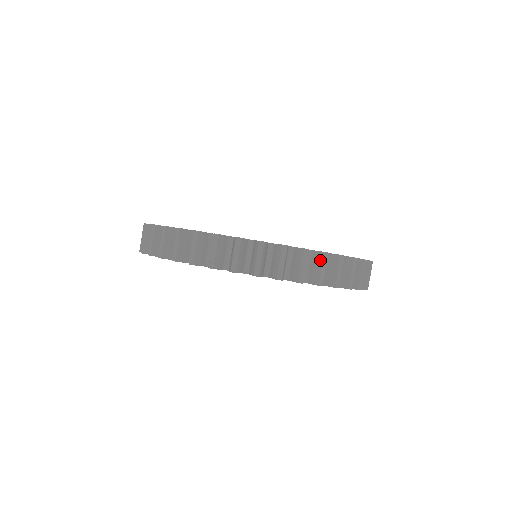
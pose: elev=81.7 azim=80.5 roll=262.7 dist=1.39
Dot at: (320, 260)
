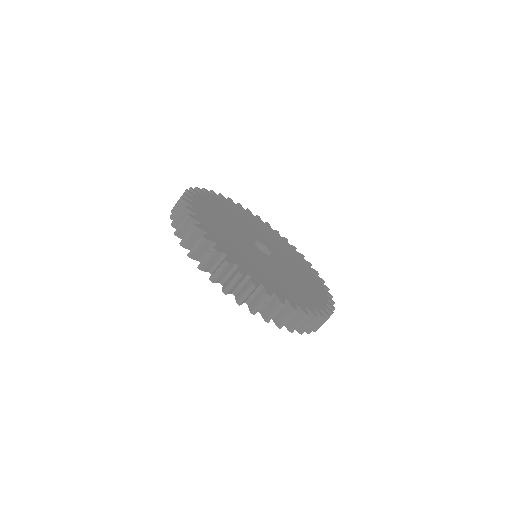
Dot at: (300, 317)
